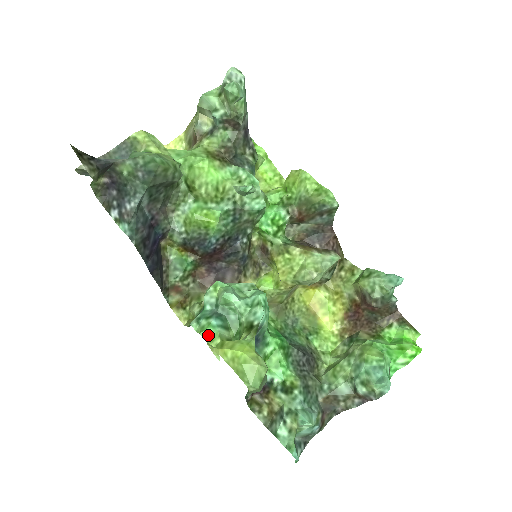
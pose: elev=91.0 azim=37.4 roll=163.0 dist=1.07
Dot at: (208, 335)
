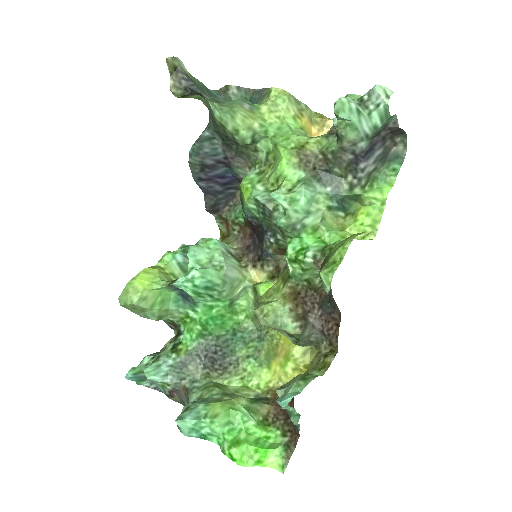
Dot at: (165, 256)
